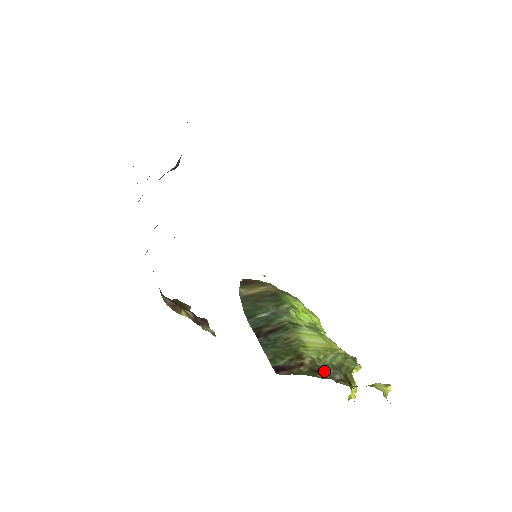
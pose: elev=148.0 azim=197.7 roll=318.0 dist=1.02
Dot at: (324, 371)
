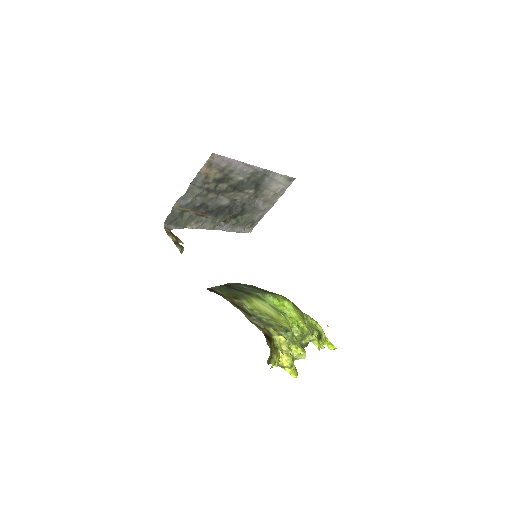
Dot at: (245, 311)
